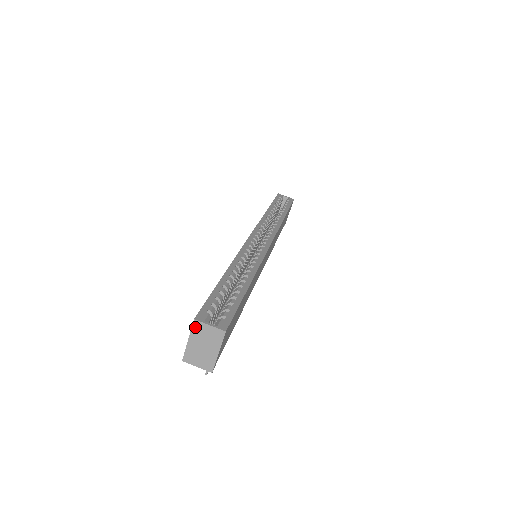
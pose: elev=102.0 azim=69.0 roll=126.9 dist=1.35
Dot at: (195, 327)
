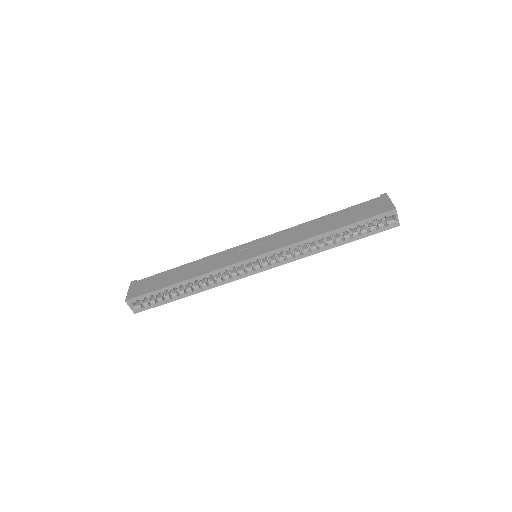
Dot at: (127, 299)
